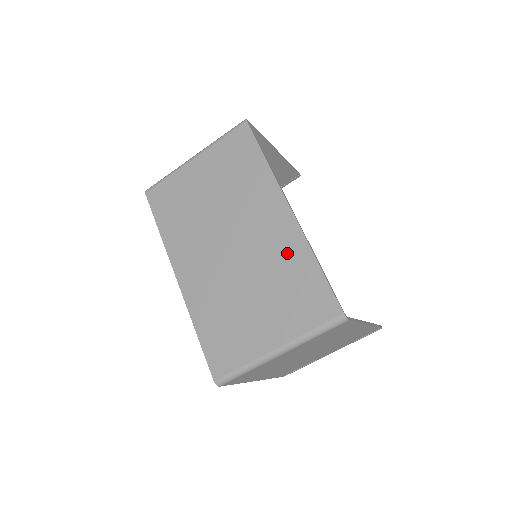
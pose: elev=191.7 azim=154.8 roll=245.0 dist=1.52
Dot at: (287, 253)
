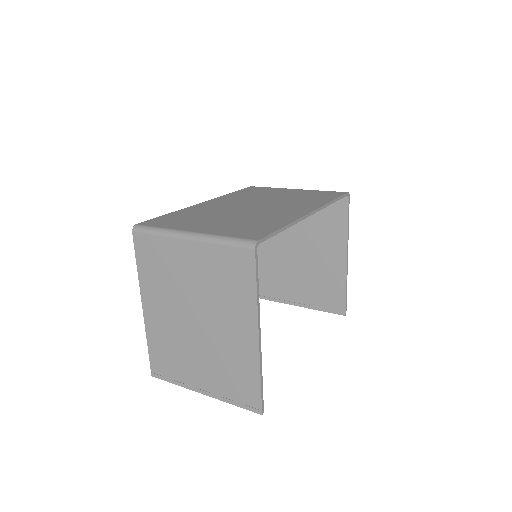
Dot at: (276, 218)
